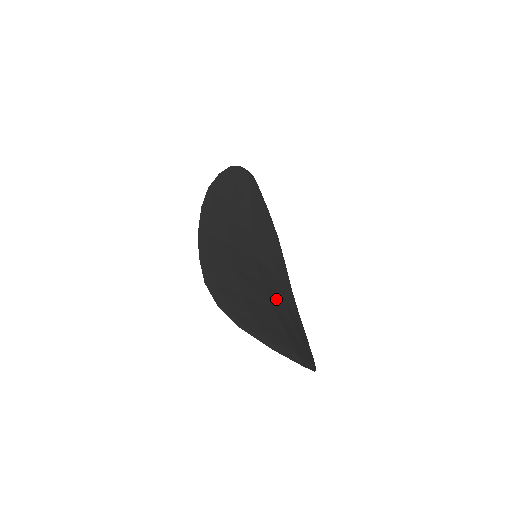
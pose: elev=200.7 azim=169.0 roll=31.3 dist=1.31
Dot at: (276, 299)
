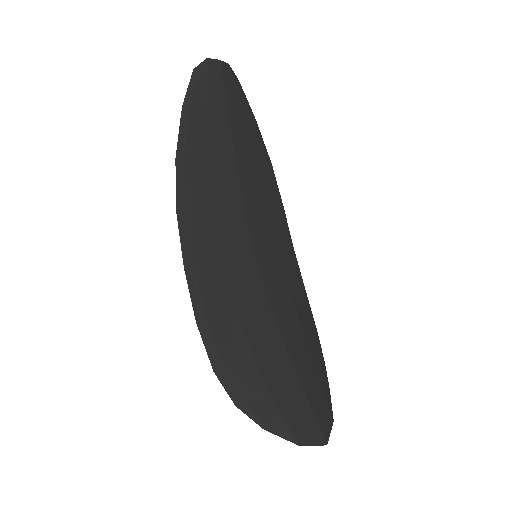
Dot at: (286, 318)
